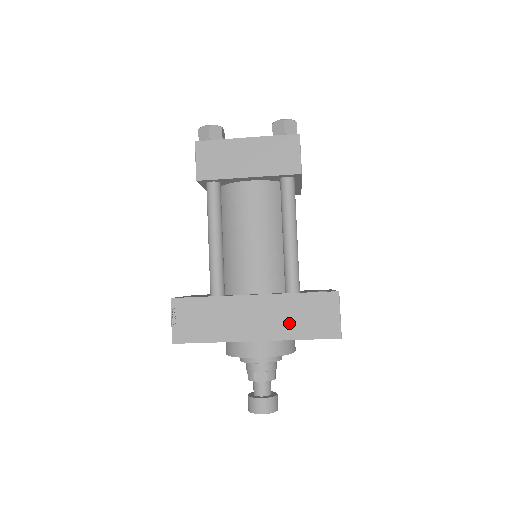
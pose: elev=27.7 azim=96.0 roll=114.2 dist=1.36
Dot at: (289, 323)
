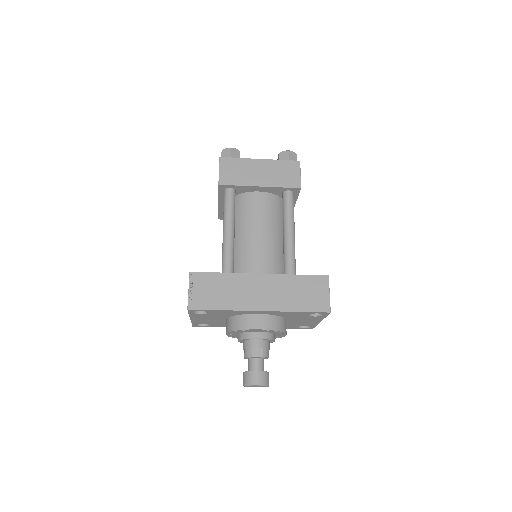
Dot at: (288, 298)
